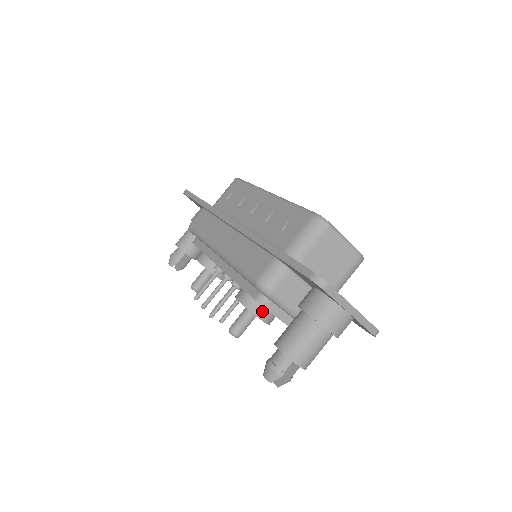
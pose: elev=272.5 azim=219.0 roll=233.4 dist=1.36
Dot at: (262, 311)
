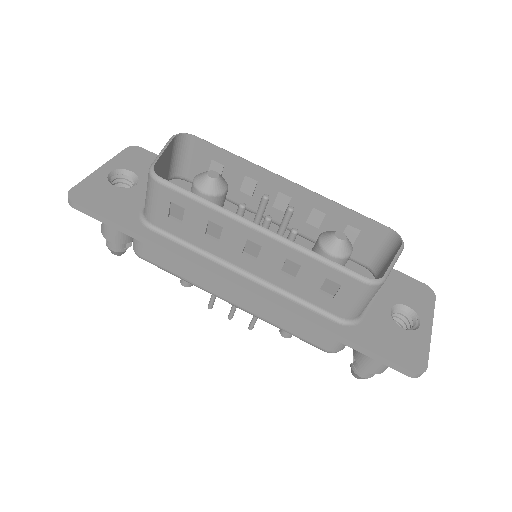
Dot at: occluded
